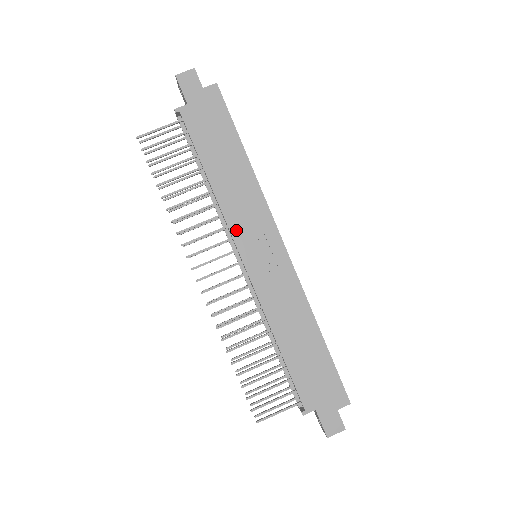
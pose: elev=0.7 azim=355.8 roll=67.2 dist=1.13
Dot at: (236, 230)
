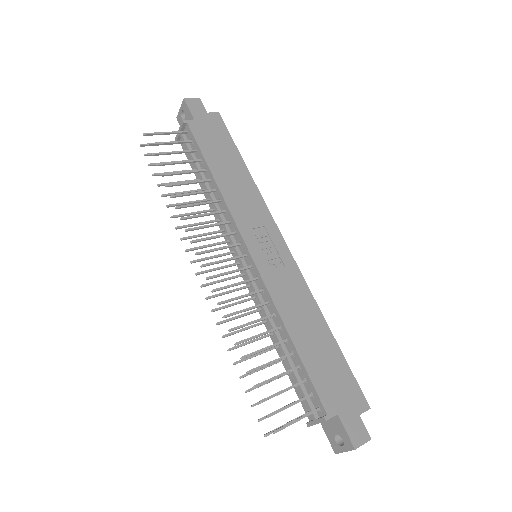
Dot at: (241, 223)
